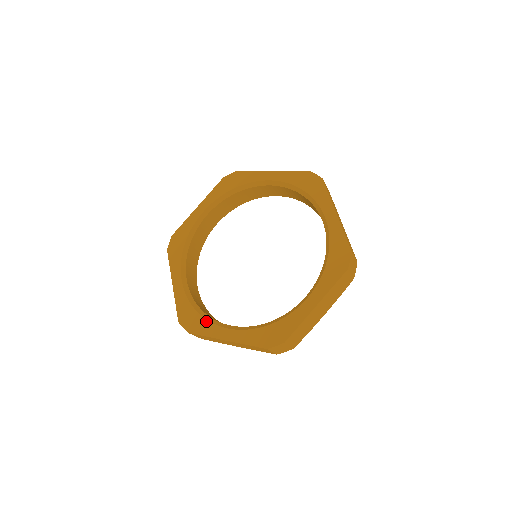
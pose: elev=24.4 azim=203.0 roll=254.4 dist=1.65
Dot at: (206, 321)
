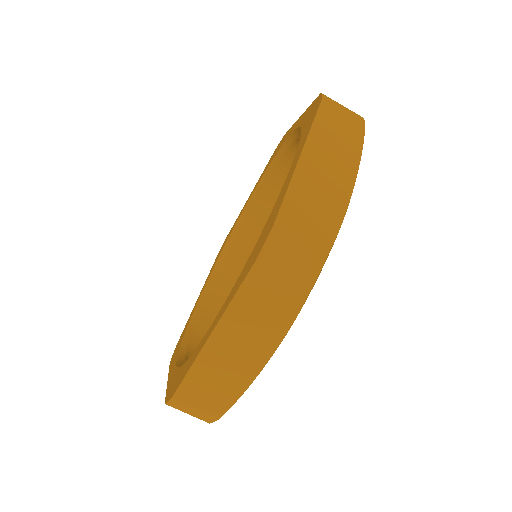
Dot at: (179, 348)
